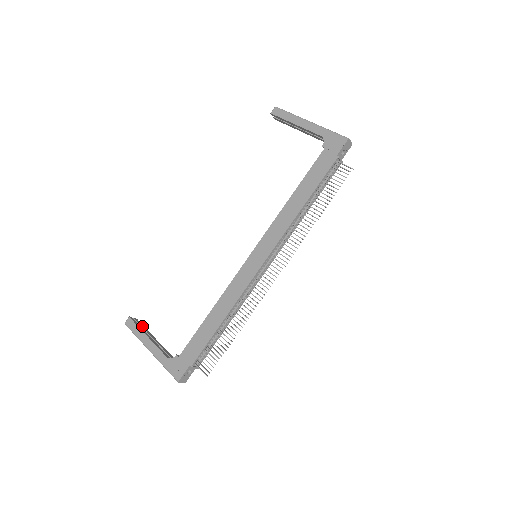
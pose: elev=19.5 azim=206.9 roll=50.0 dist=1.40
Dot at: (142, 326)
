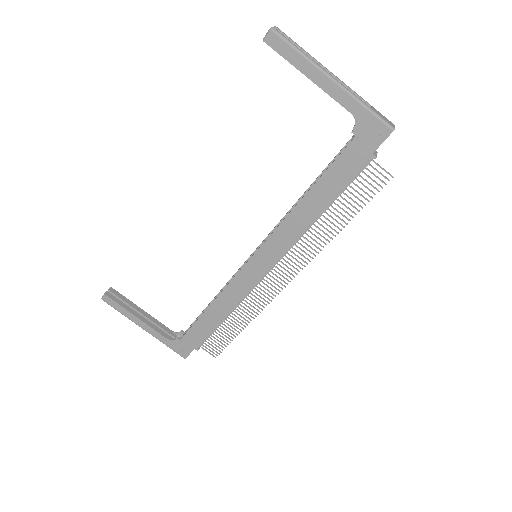
Dot at: (123, 299)
